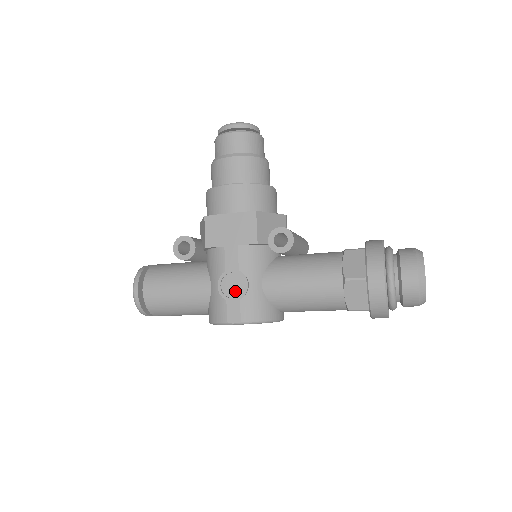
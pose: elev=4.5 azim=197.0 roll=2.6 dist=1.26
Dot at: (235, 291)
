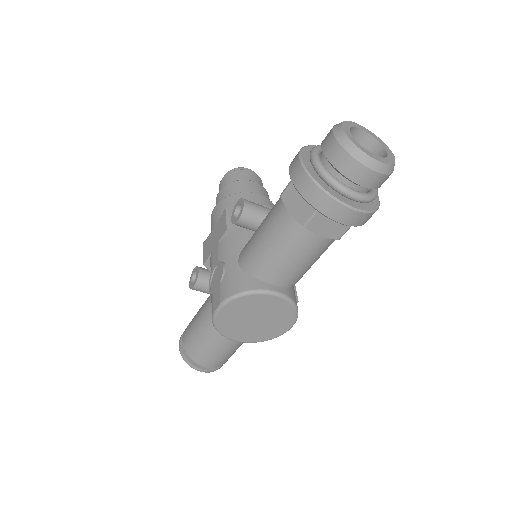
Dot at: (218, 281)
